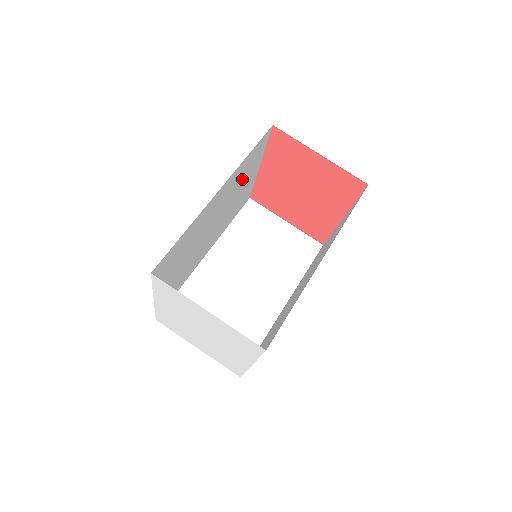
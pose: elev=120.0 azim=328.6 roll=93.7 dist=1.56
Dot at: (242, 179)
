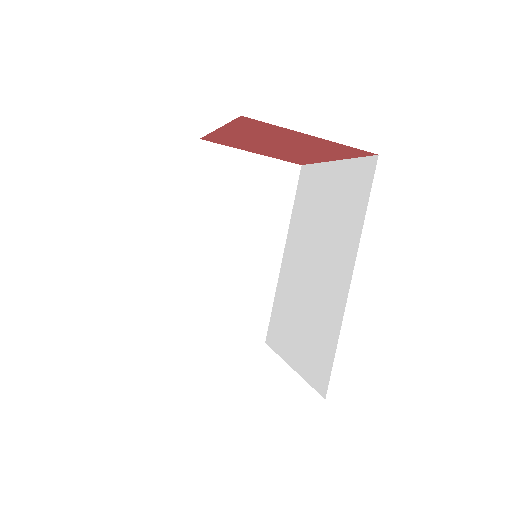
Dot at: occluded
